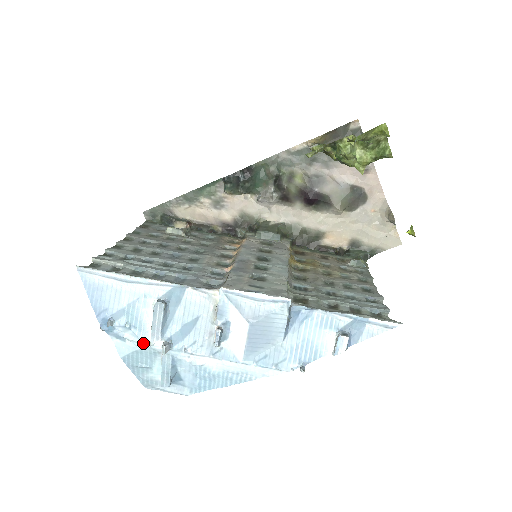
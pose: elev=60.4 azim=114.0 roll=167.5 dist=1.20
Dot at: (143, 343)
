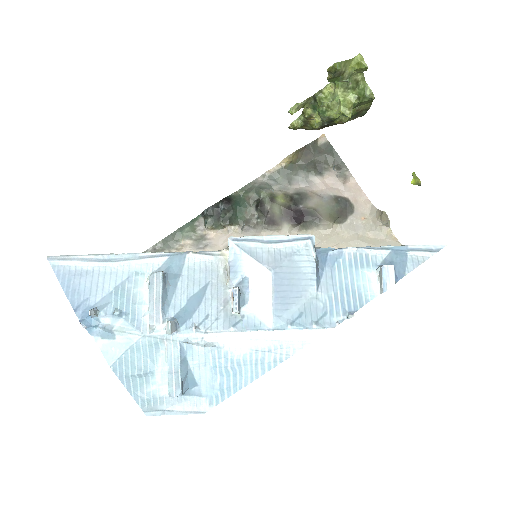
Dot at: (139, 331)
